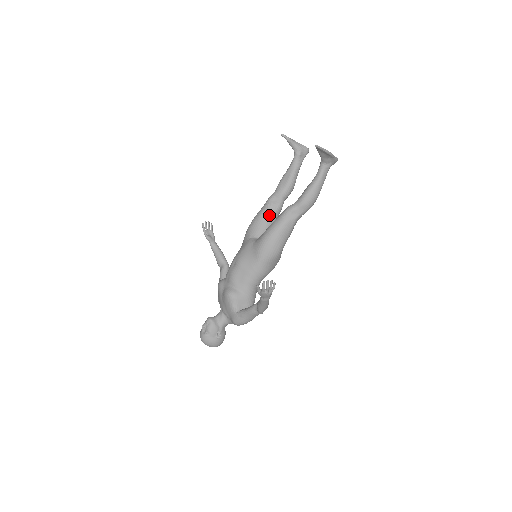
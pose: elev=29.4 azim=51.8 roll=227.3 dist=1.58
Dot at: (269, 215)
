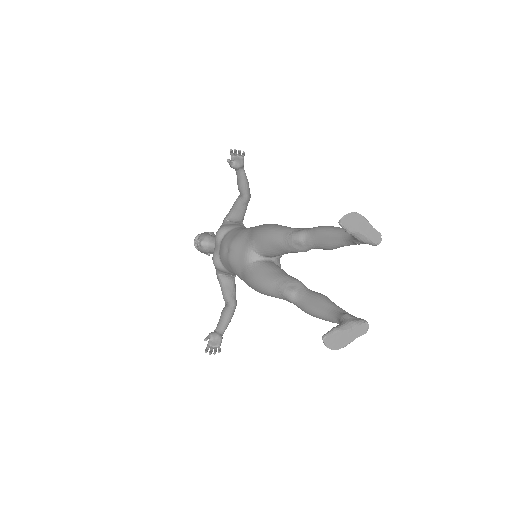
Dot at: (283, 250)
